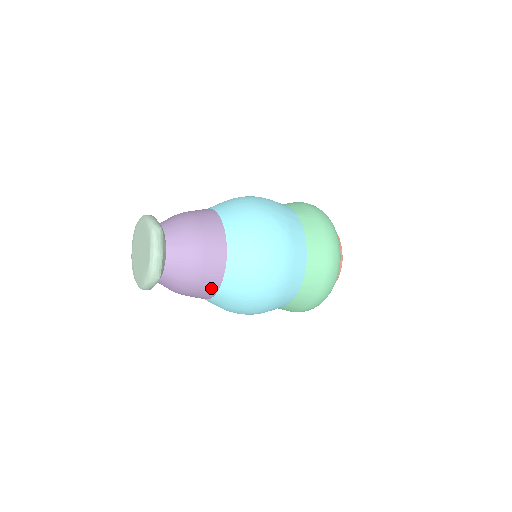
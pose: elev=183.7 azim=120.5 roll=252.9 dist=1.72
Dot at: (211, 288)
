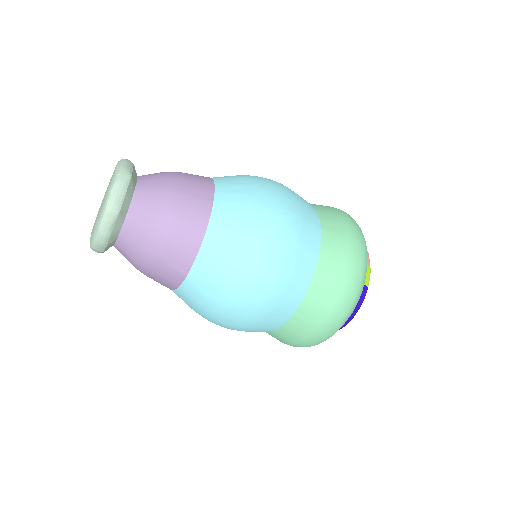
Dot at: (202, 202)
